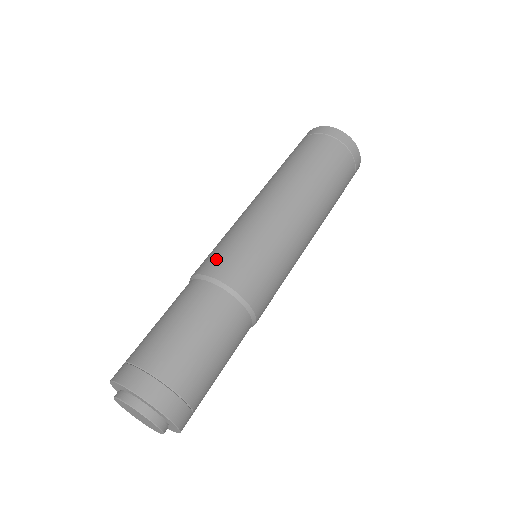
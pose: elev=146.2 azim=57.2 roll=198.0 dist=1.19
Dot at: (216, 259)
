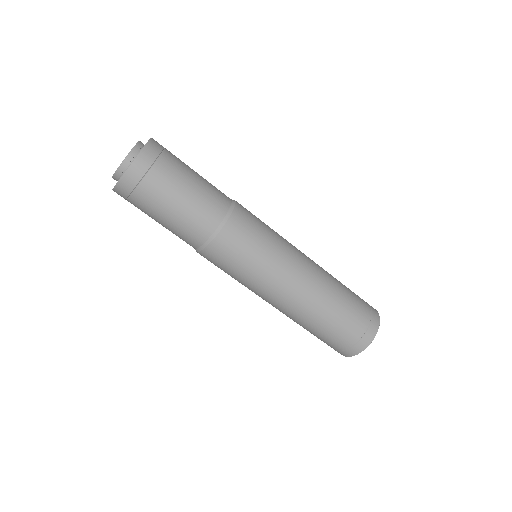
Dot at: occluded
